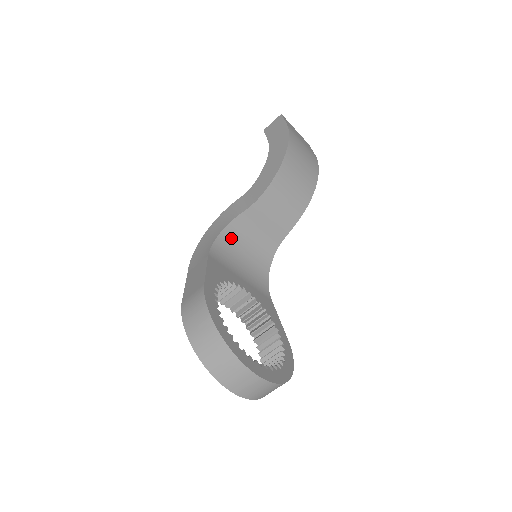
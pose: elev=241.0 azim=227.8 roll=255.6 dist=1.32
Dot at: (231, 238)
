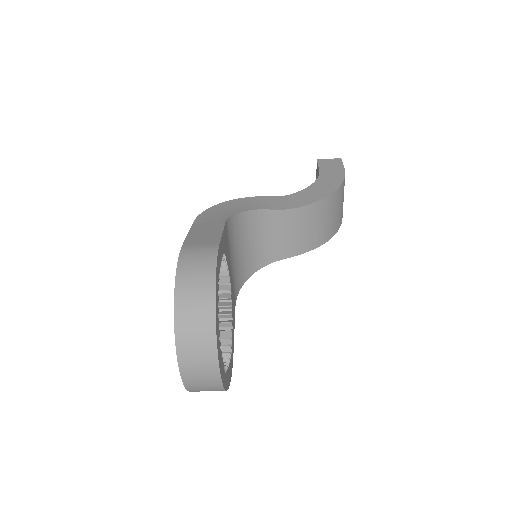
Dot at: (245, 224)
